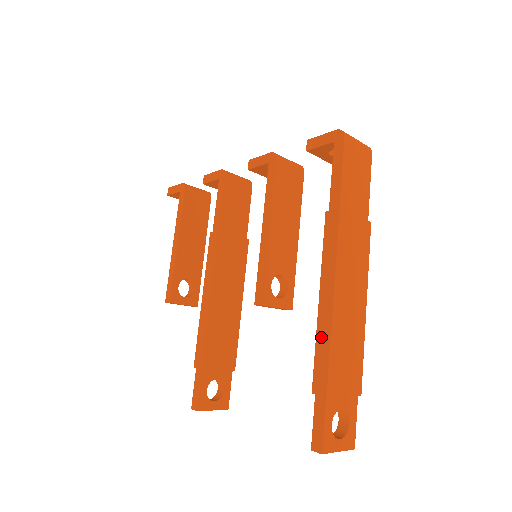
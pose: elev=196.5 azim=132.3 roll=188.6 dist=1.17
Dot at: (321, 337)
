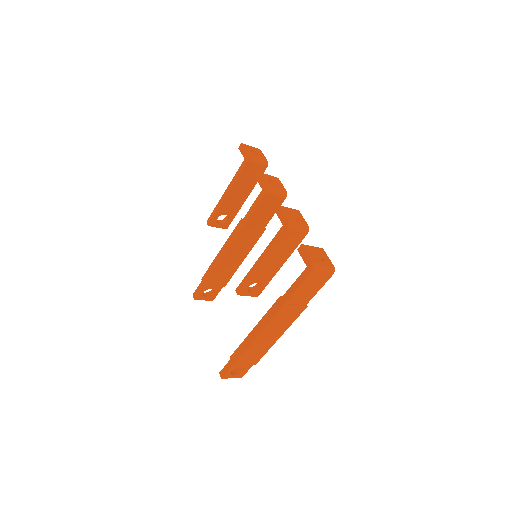
Dot at: (245, 343)
